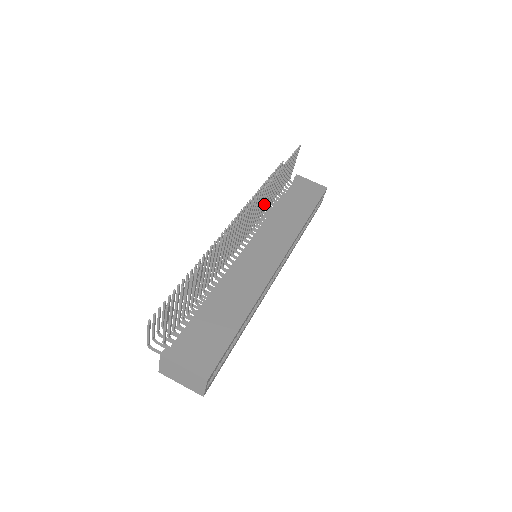
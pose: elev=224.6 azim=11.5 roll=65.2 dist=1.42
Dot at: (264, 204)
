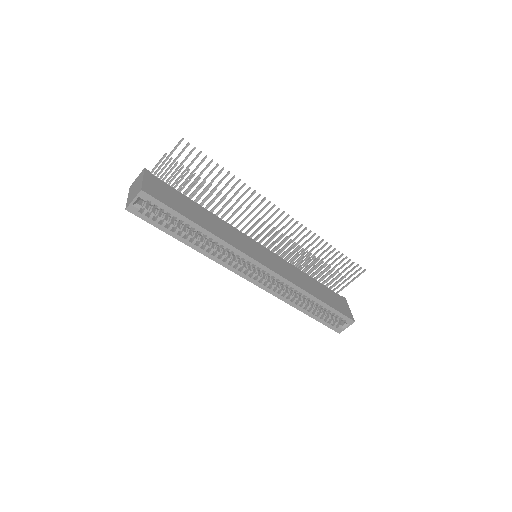
Dot at: (300, 254)
